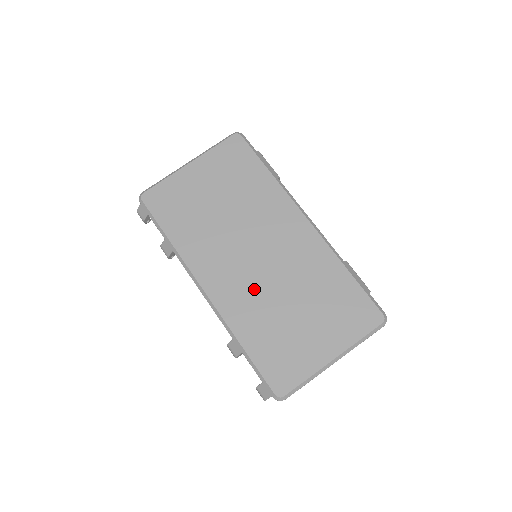
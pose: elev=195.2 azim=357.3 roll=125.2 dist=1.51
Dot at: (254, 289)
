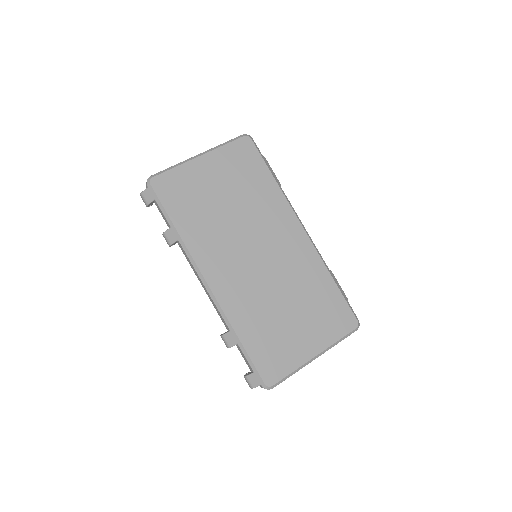
Dot at: (253, 287)
